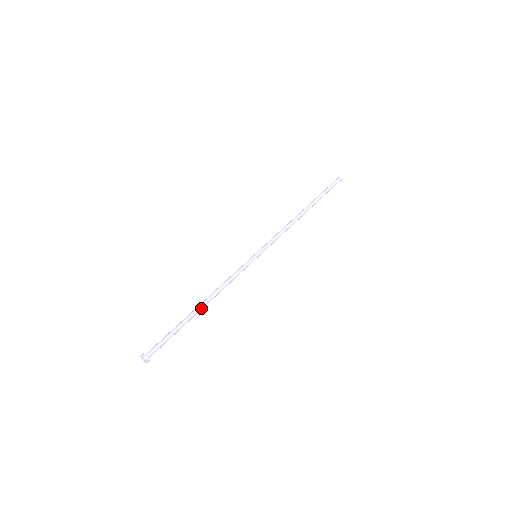
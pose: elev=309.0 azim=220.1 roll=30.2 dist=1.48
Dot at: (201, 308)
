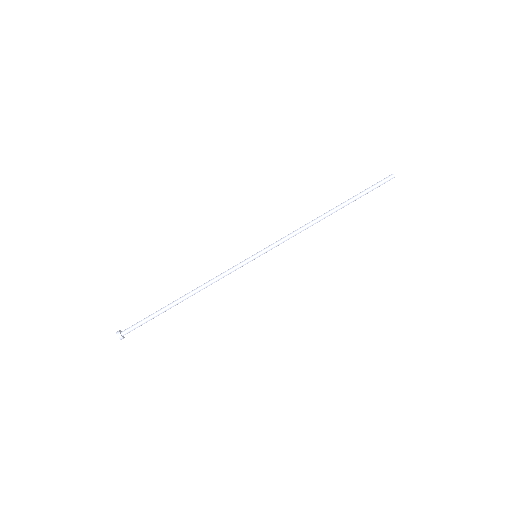
Dot at: occluded
